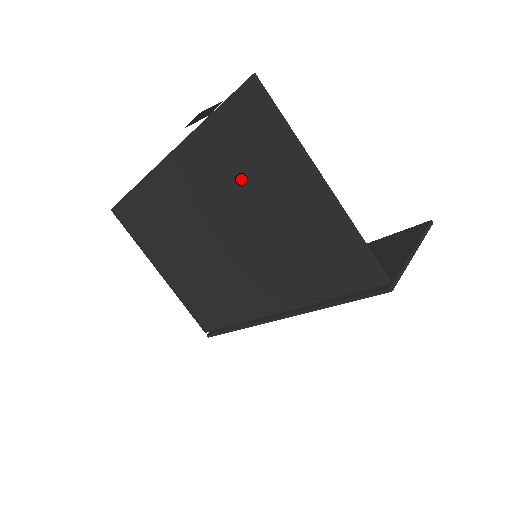
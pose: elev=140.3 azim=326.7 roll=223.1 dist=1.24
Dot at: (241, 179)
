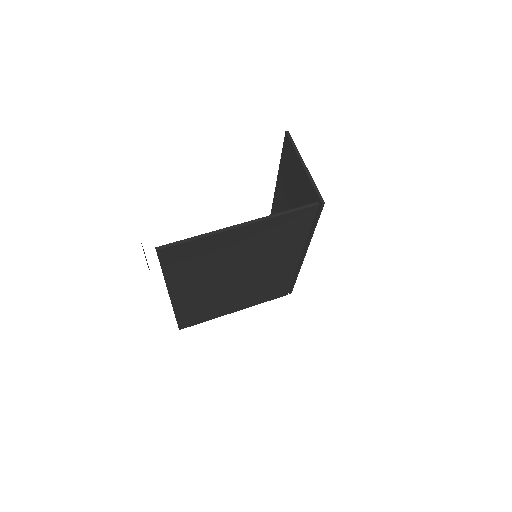
Dot at: (209, 264)
